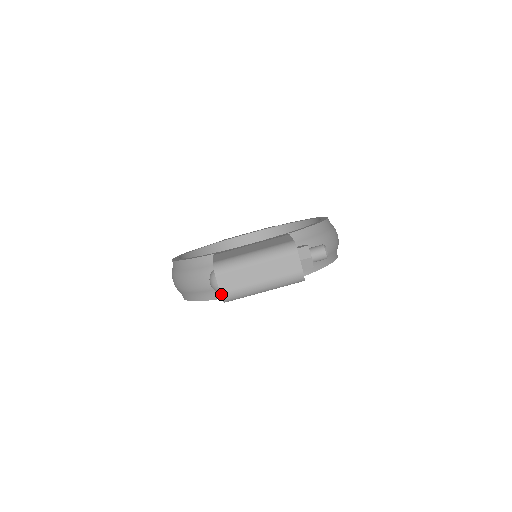
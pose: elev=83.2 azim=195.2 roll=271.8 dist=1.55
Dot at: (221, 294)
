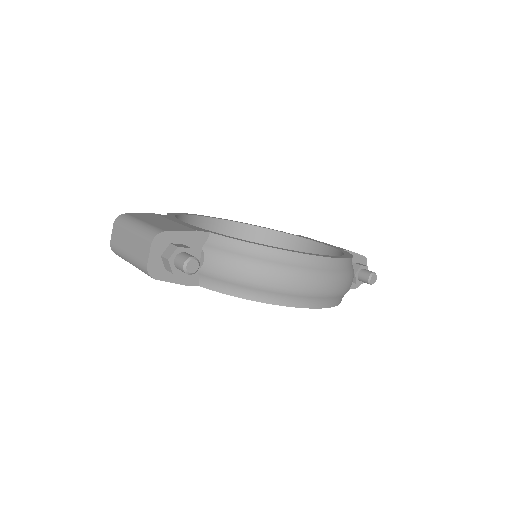
Dot at: (110, 243)
